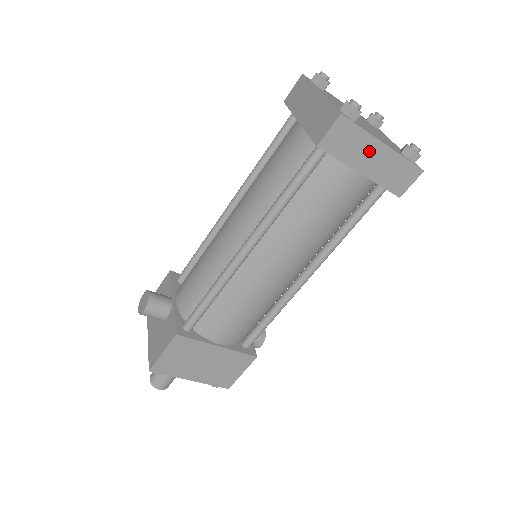
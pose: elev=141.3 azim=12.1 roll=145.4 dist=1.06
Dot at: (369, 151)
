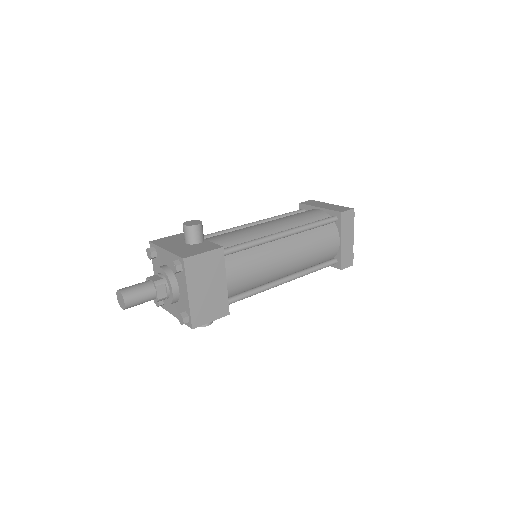
Dot at: (349, 234)
